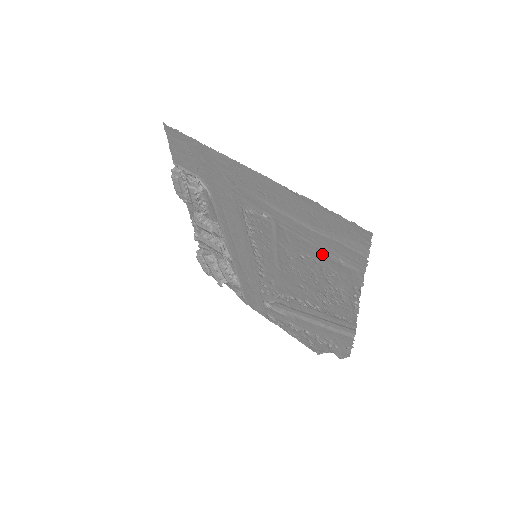
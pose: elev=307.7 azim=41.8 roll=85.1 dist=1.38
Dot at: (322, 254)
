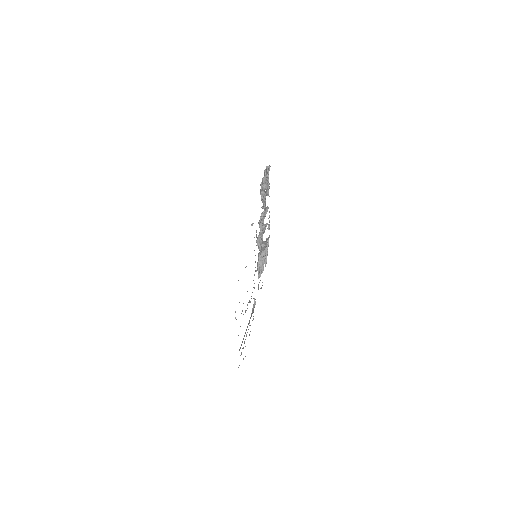
Dot at: occluded
